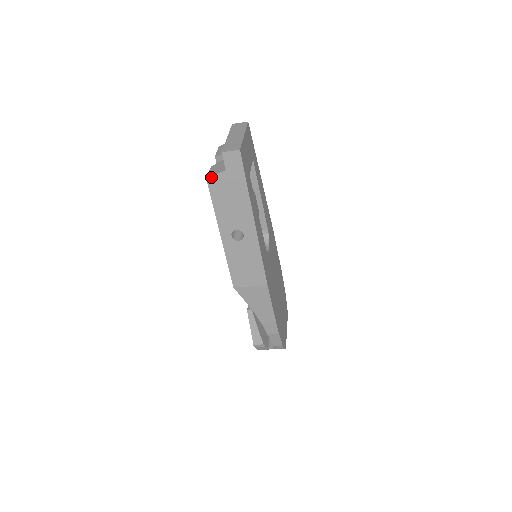
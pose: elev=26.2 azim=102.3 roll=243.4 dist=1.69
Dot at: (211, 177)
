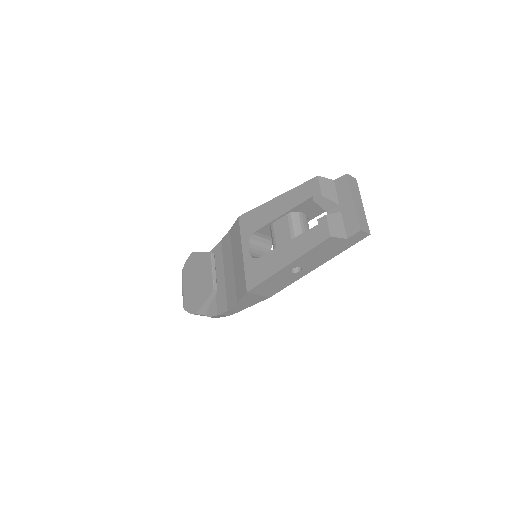
Dot at: (334, 237)
